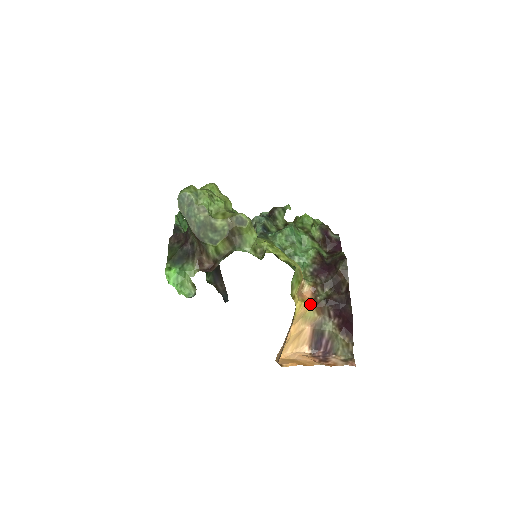
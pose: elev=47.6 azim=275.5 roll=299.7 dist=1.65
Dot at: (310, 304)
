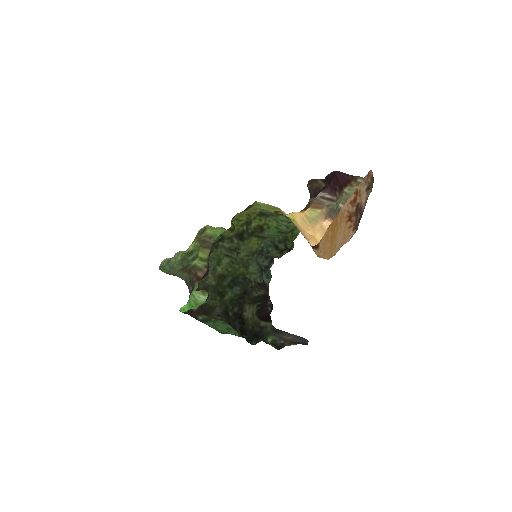
Dot at: (305, 211)
